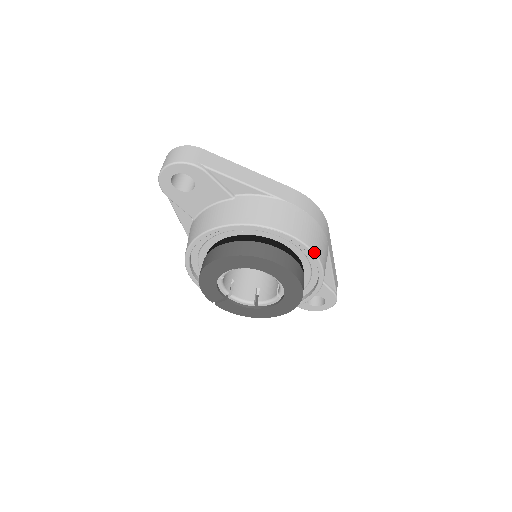
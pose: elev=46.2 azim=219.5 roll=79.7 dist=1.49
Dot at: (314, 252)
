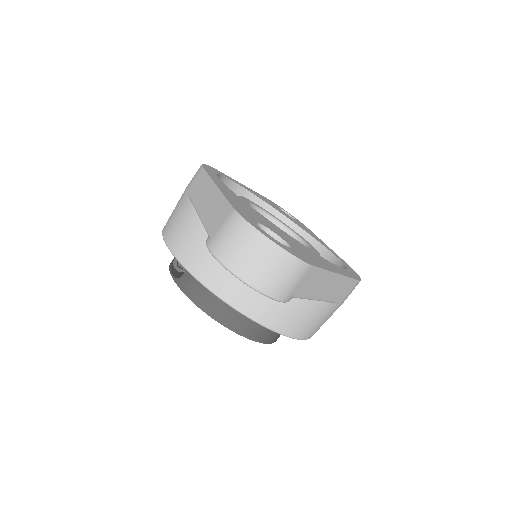
Dot at: occluded
